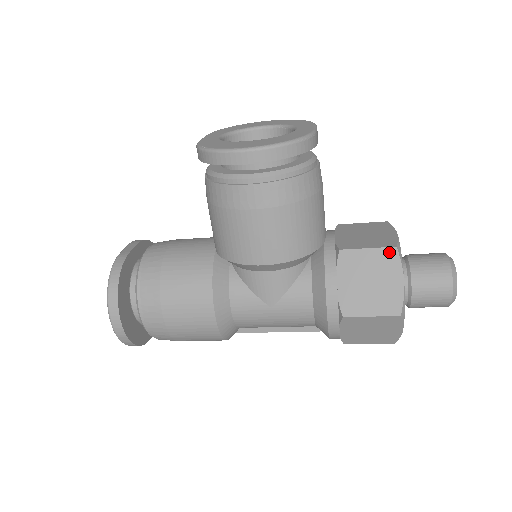
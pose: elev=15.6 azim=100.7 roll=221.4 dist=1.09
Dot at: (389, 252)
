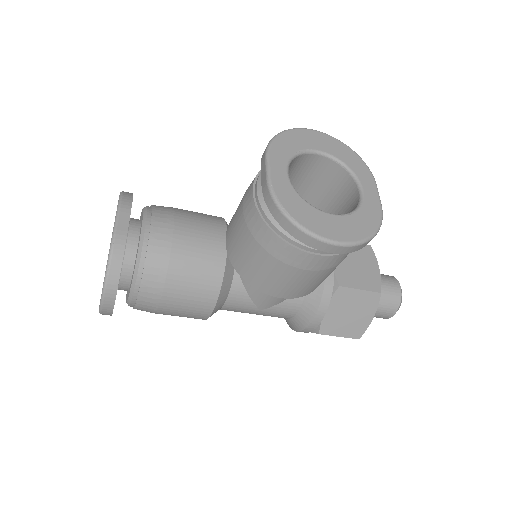
Dot at: (374, 296)
